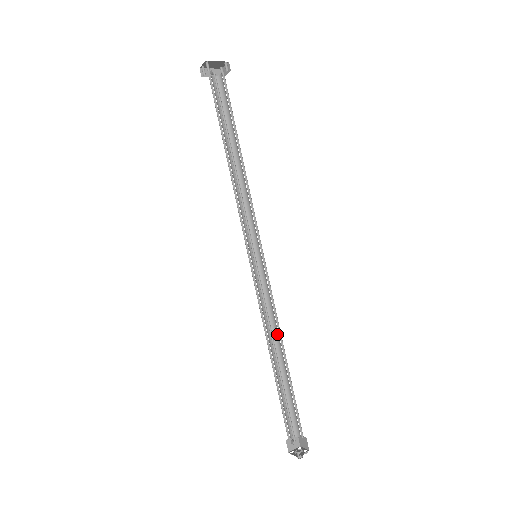
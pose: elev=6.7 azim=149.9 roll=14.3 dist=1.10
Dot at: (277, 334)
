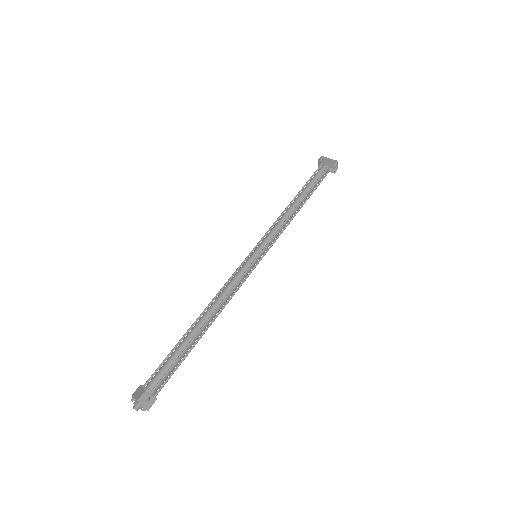
Dot at: (219, 310)
